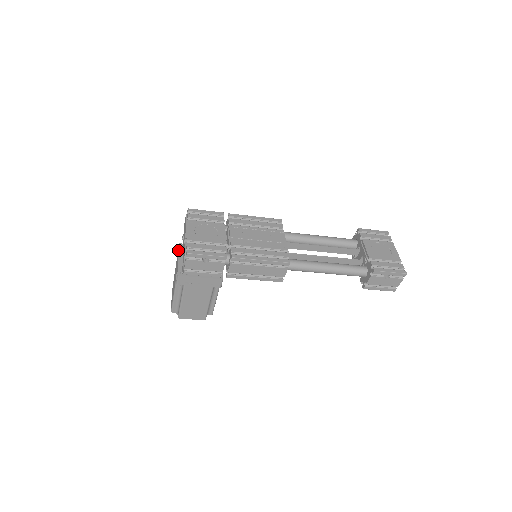
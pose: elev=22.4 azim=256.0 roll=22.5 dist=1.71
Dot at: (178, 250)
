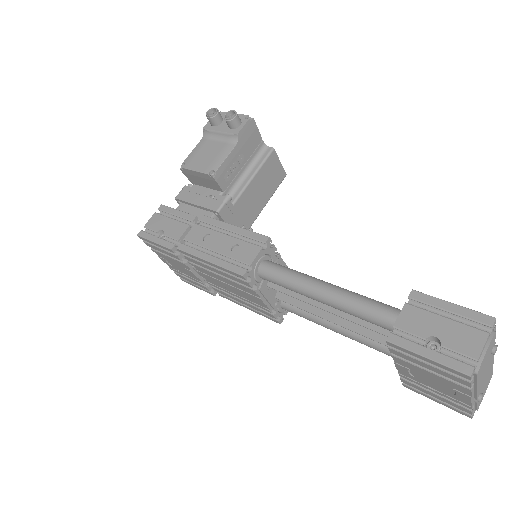
Dot at: occluded
